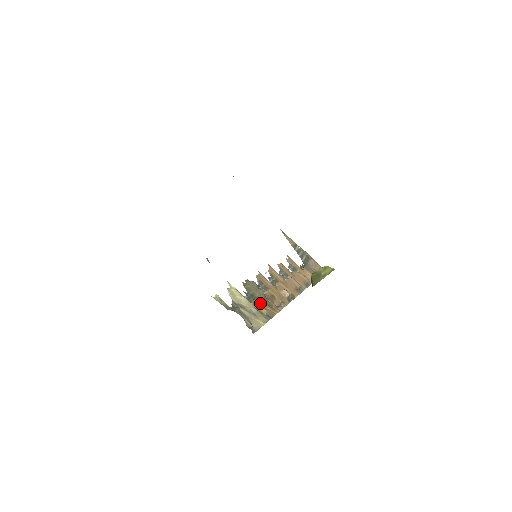
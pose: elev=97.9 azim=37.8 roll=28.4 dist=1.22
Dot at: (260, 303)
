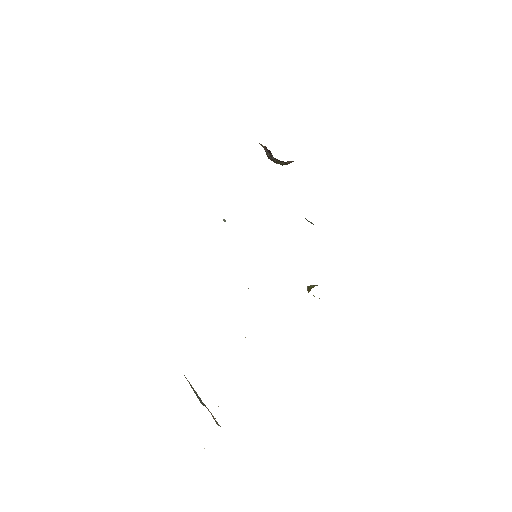
Dot at: occluded
